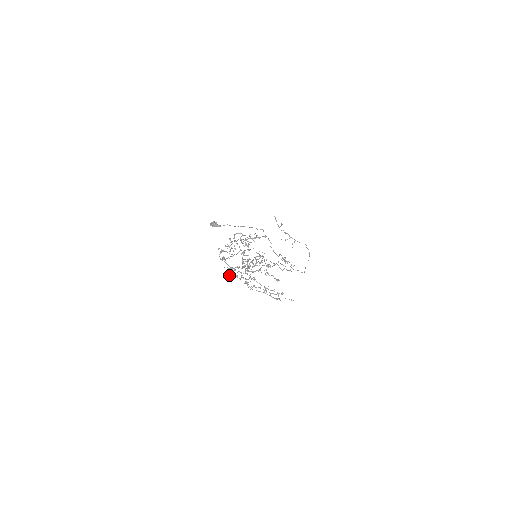
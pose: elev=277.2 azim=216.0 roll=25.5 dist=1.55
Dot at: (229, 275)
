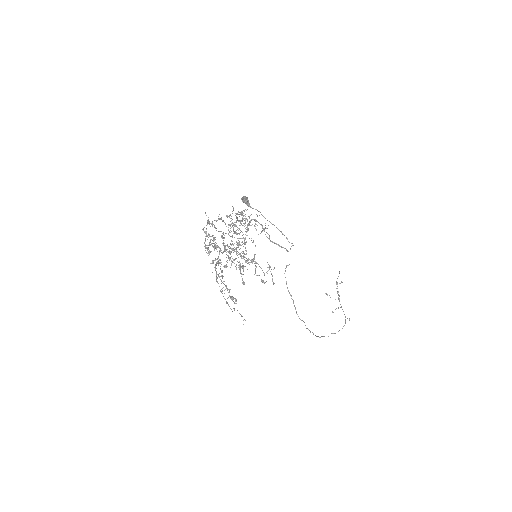
Dot at: (205, 245)
